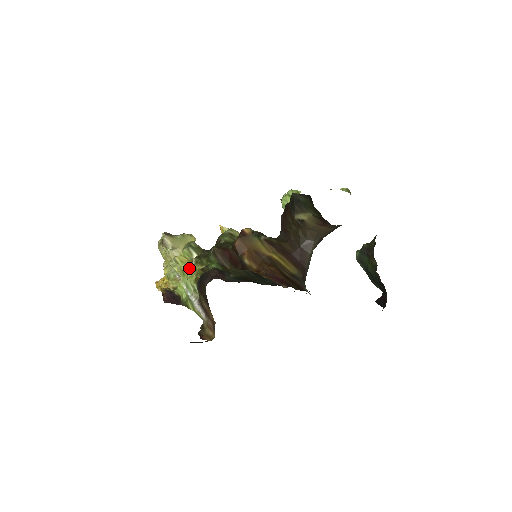
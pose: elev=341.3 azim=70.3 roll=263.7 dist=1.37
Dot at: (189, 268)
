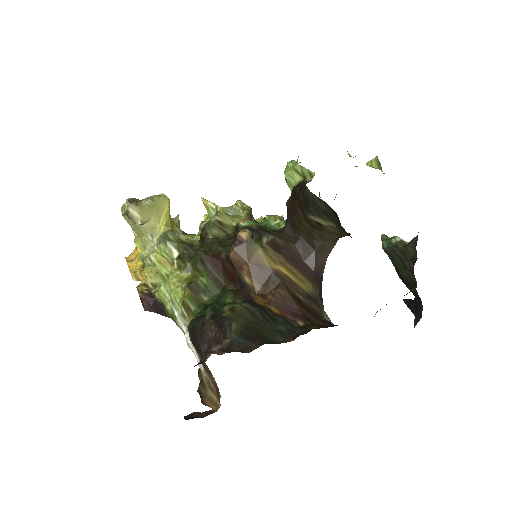
Dot at: (170, 273)
